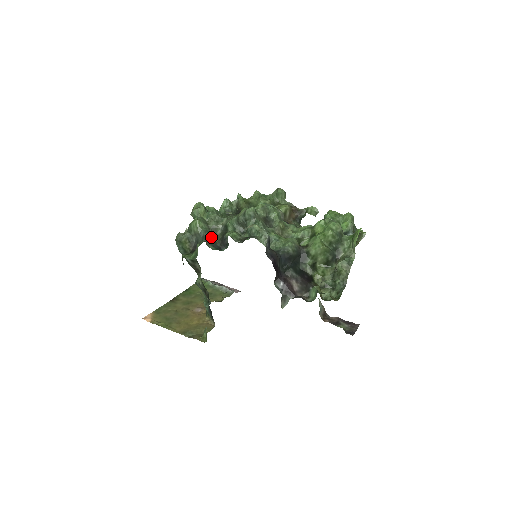
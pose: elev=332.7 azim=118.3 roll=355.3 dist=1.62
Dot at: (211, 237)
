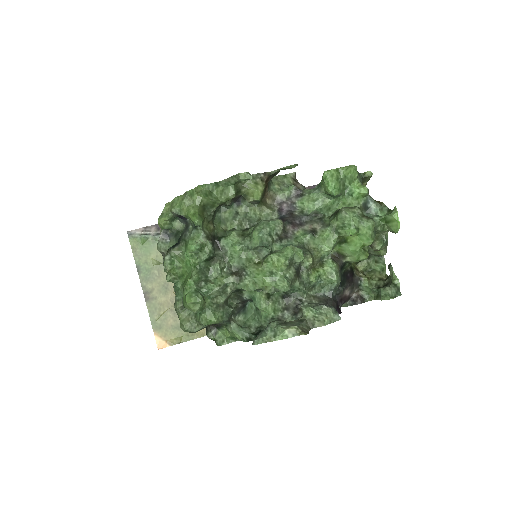
Dot at: (232, 311)
